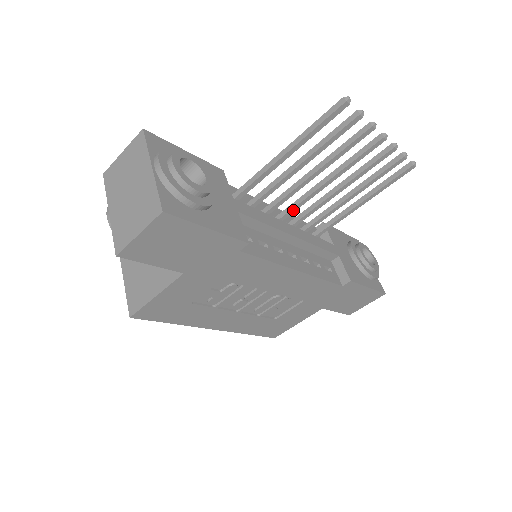
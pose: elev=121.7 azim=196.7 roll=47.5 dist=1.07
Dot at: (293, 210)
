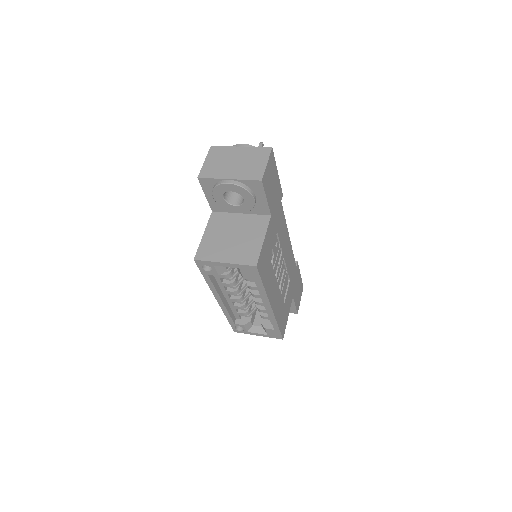
Dot at: occluded
